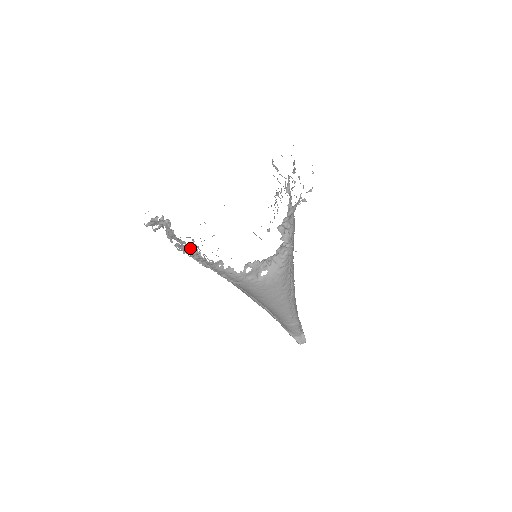
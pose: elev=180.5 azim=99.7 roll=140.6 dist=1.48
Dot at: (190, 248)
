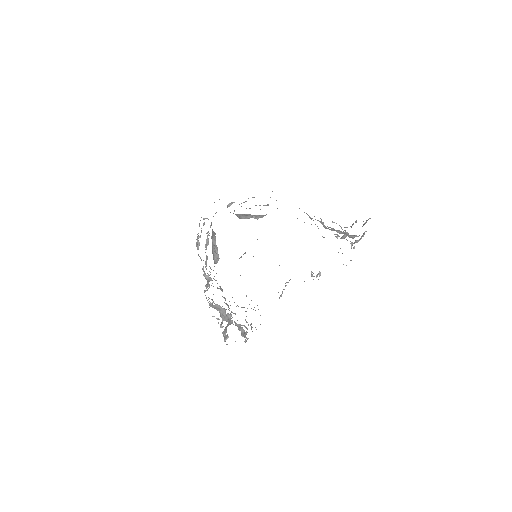
Dot at: occluded
